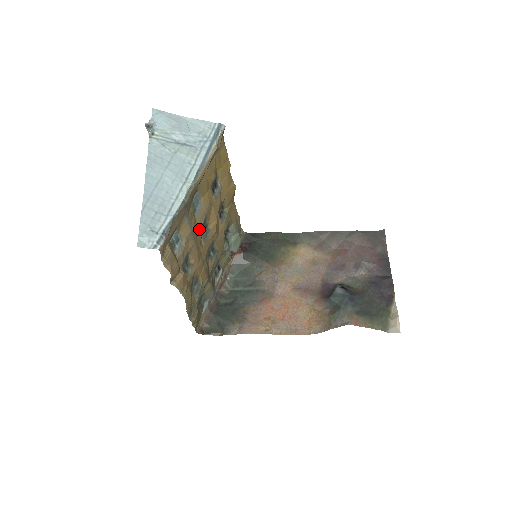
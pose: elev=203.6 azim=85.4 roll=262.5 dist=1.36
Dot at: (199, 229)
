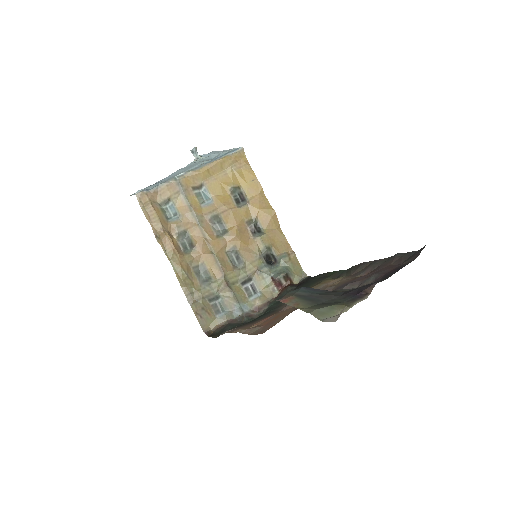
Dot at: (210, 222)
